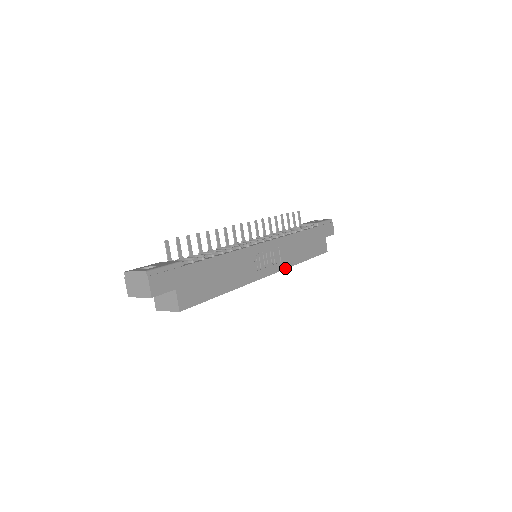
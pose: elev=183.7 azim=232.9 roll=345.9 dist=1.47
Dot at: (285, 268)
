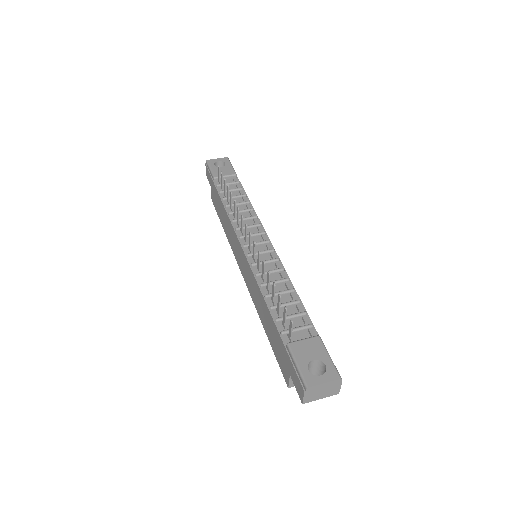
Dot at: occluded
